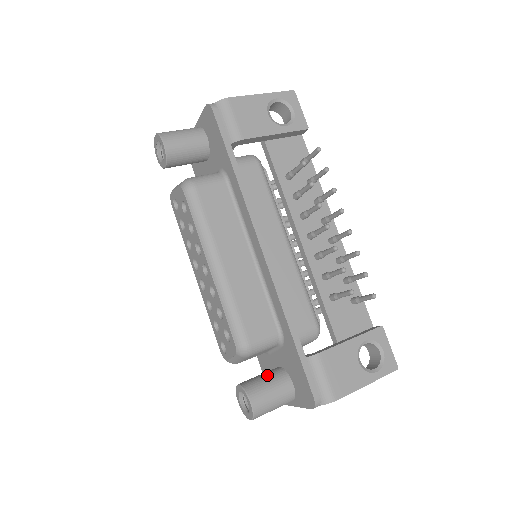
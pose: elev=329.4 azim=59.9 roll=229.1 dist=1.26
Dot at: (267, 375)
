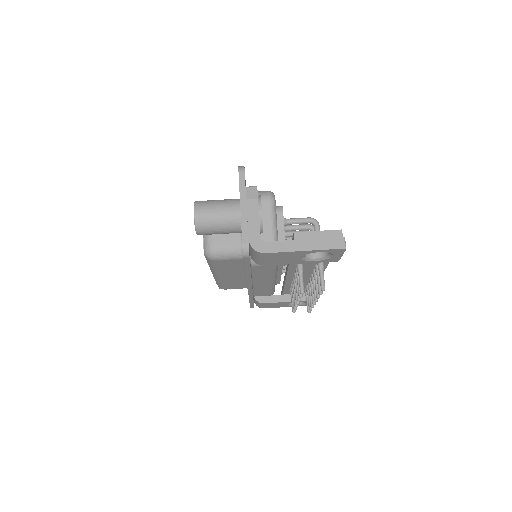
Dot at: occluded
